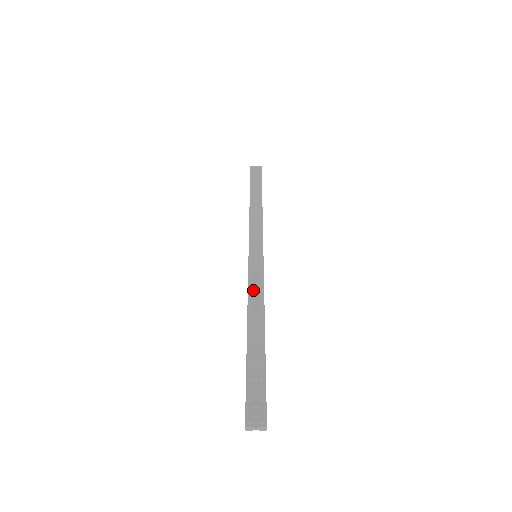
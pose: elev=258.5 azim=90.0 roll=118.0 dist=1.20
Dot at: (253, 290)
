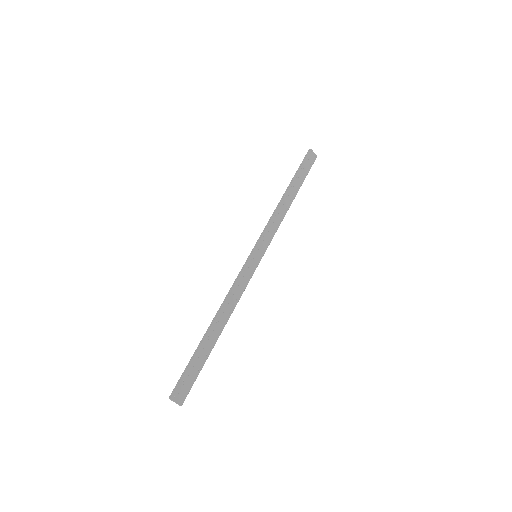
Dot at: (236, 290)
